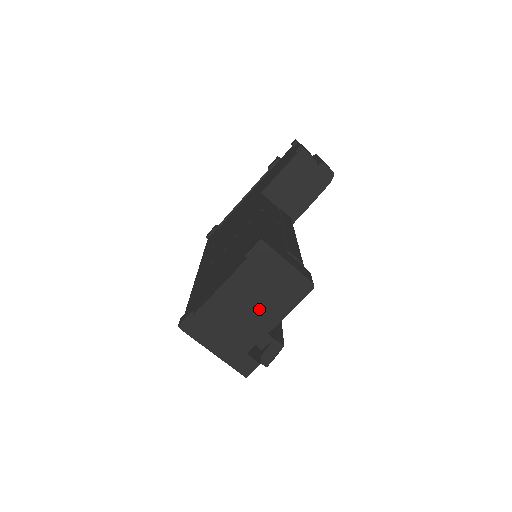
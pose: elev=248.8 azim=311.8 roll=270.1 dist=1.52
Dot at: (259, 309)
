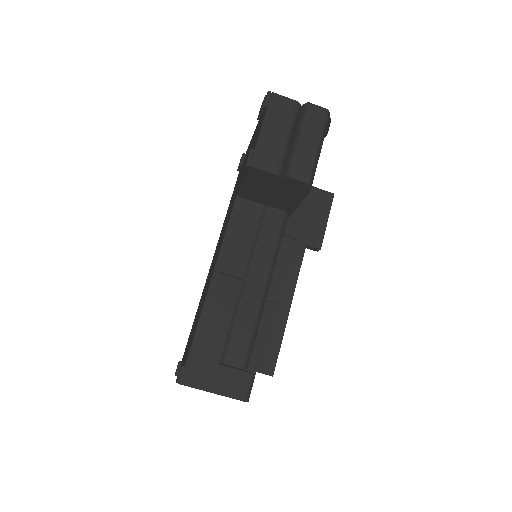
Dot at: occluded
